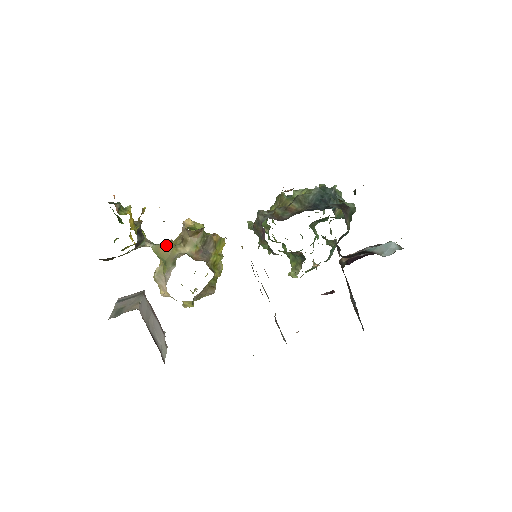
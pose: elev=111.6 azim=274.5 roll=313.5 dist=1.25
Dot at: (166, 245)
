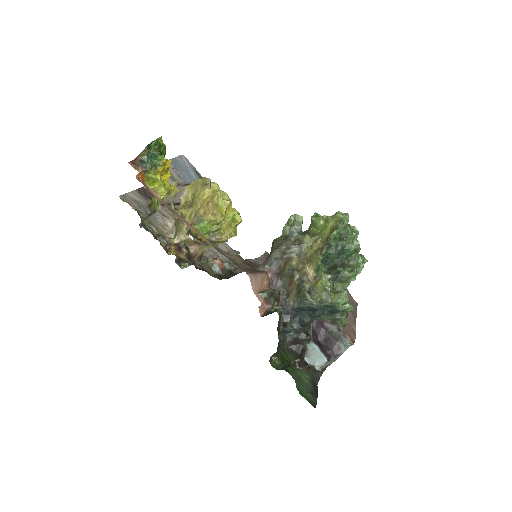
Dot at: (176, 220)
